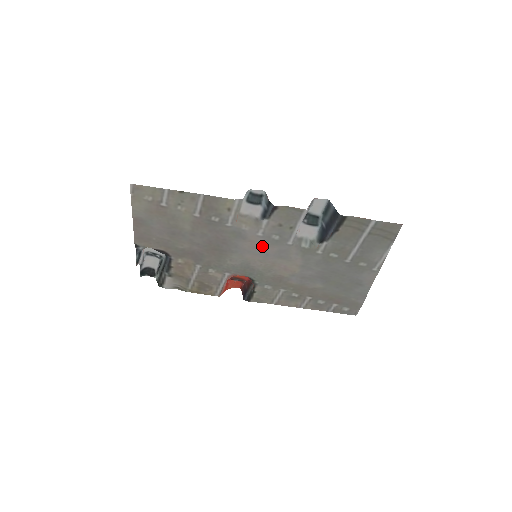
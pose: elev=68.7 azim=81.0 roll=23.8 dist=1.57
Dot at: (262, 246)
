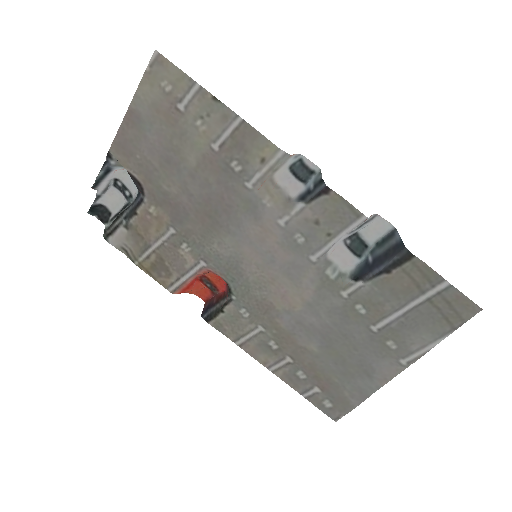
Dot at: (274, 243)
